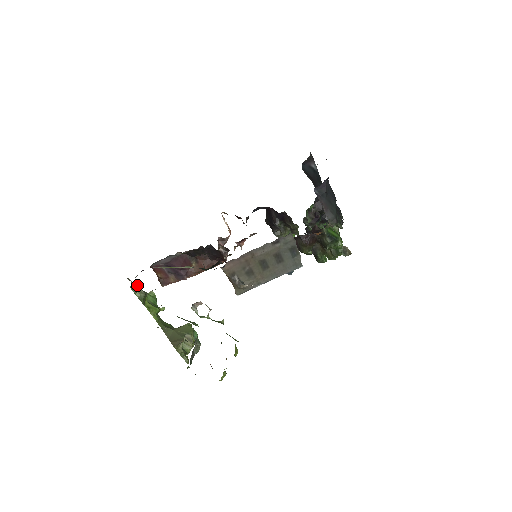
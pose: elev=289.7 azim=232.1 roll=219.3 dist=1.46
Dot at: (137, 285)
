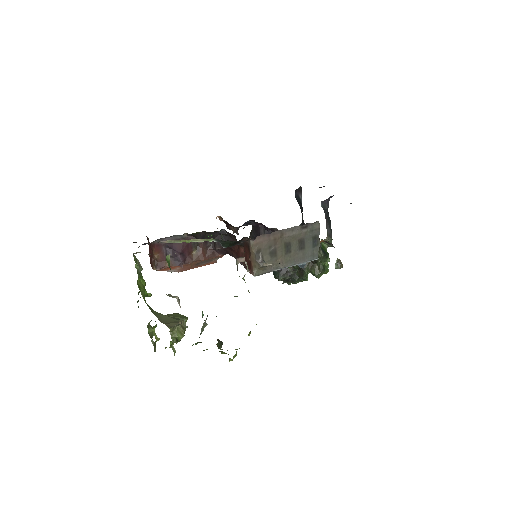
Dot at: occluded
